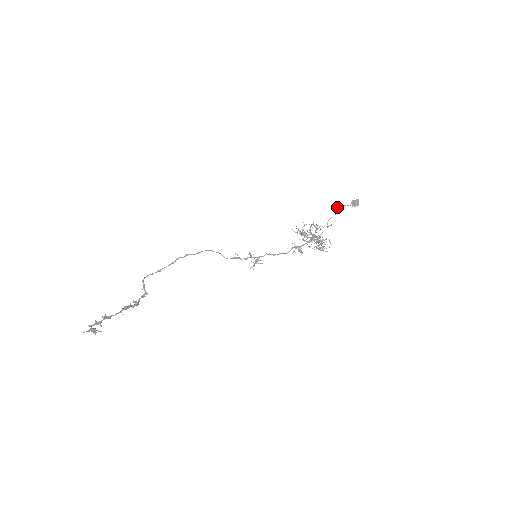
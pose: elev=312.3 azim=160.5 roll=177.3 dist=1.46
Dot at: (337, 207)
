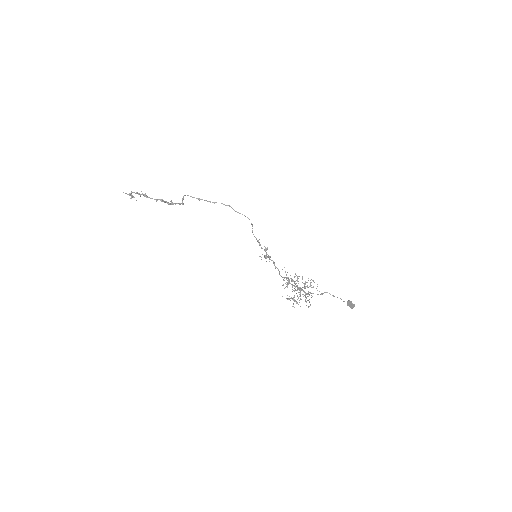
Dot at: occluded
